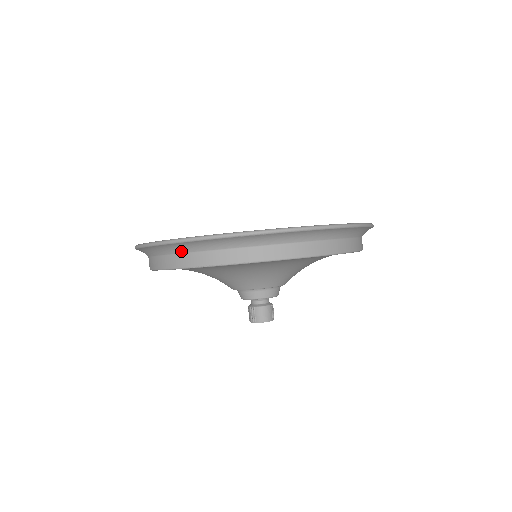
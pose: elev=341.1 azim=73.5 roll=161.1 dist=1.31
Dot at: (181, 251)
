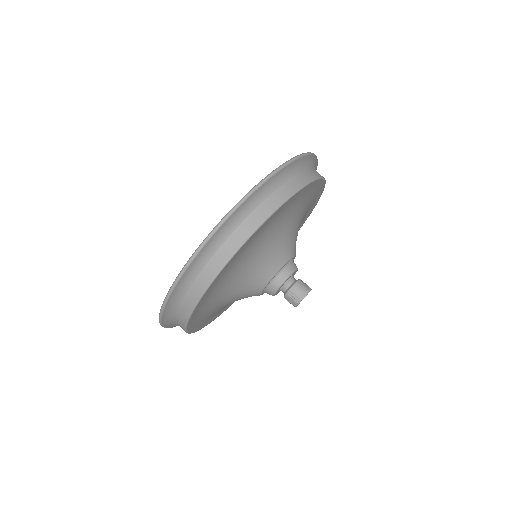
Dot at: (207, 260)
